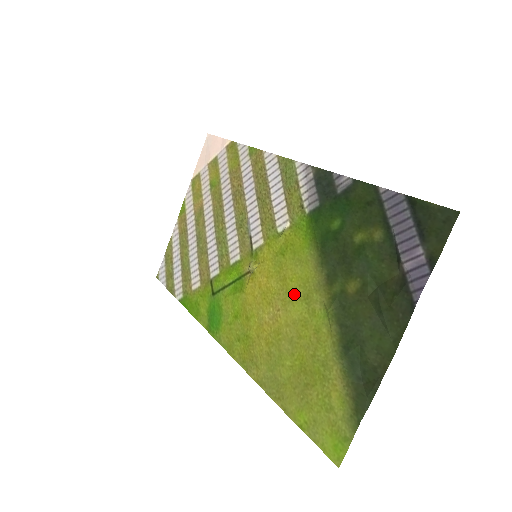
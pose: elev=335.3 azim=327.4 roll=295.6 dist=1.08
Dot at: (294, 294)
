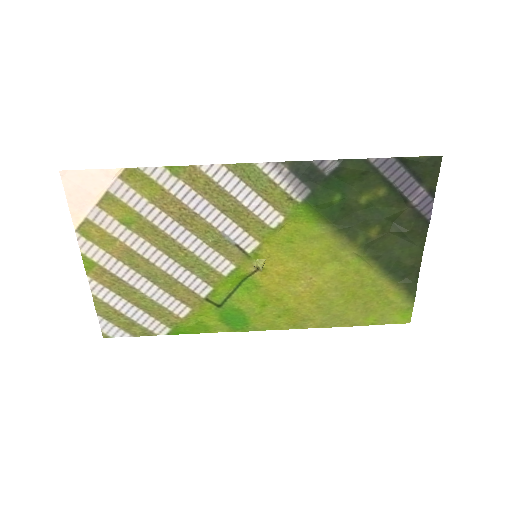
Dot at: (321, 262)
